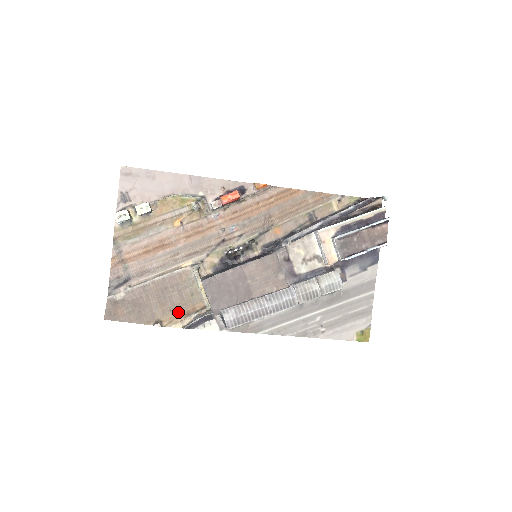
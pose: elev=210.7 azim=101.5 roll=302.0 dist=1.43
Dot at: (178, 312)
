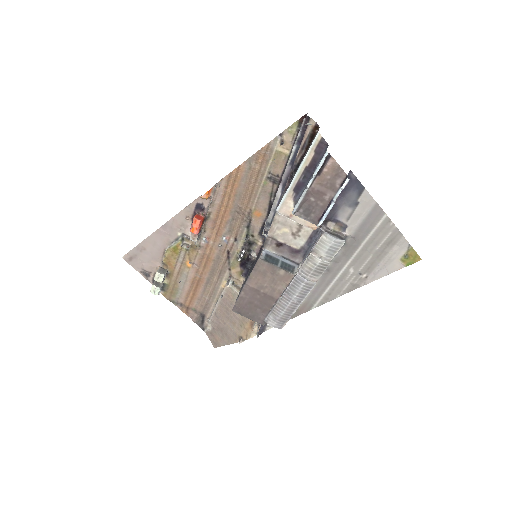
Dot at: (245, 326)
